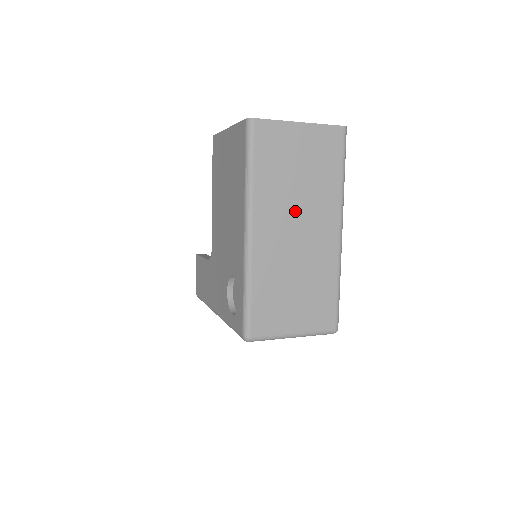
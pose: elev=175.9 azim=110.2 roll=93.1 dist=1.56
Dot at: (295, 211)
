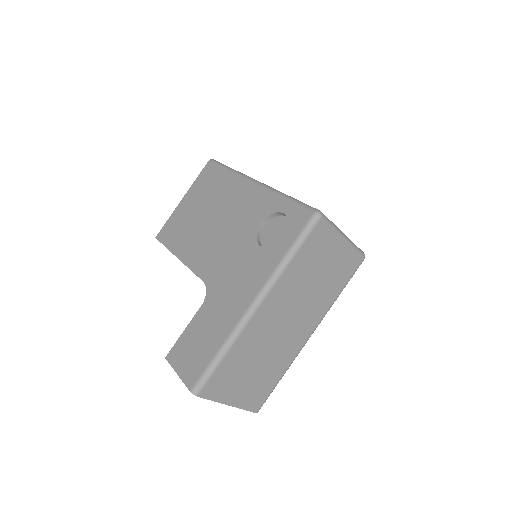
Dot at: occluded
